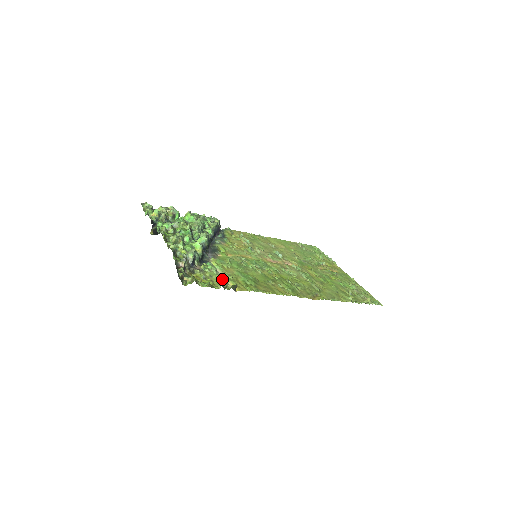
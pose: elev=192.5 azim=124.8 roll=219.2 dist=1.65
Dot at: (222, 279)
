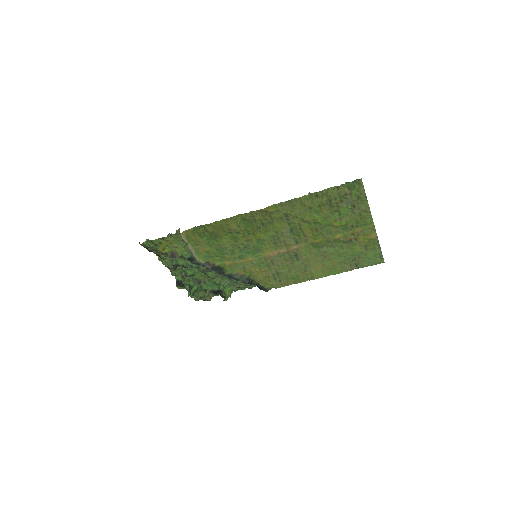
Dot at: (179, 240)
